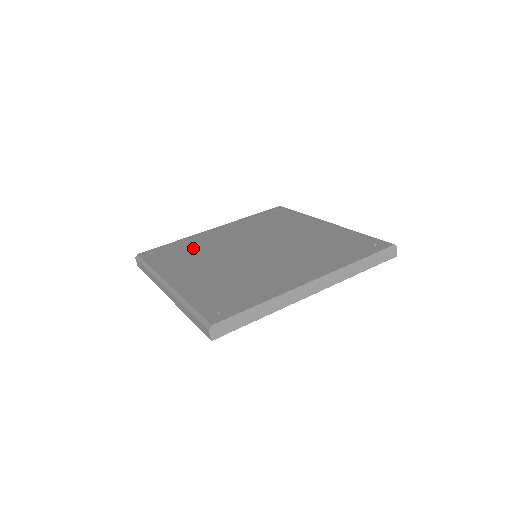
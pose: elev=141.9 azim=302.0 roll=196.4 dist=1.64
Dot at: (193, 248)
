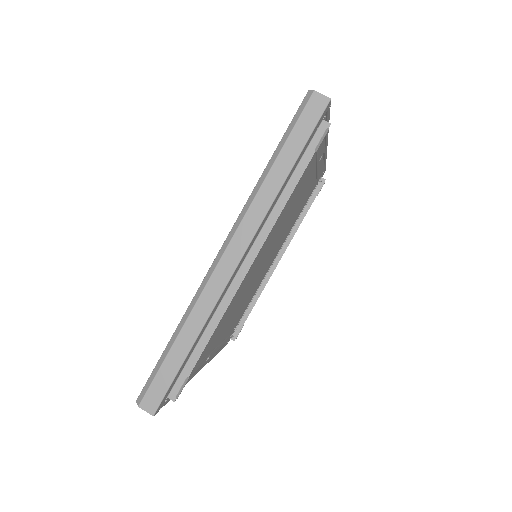
Dot at: occluded
